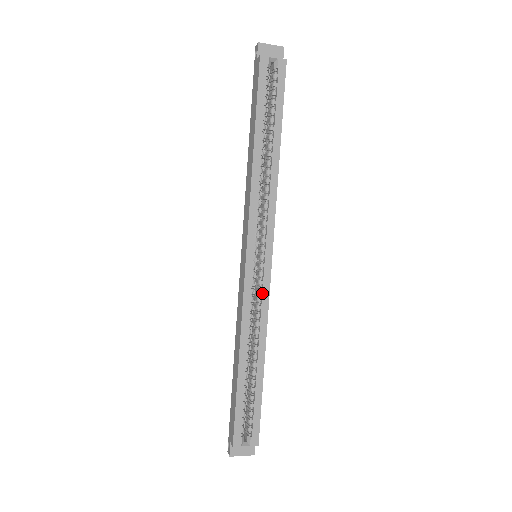
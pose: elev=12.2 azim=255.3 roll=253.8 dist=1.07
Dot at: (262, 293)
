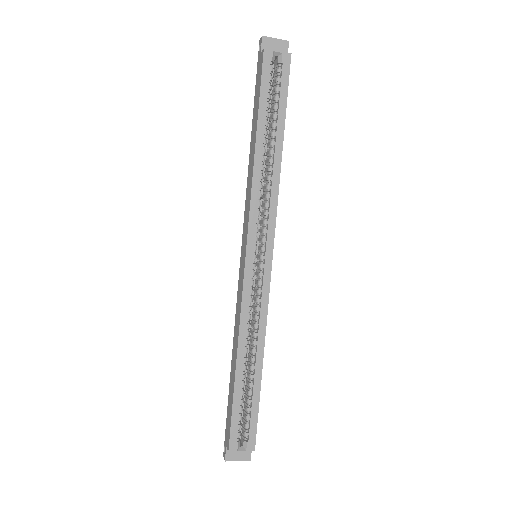
Dot at: (261, 294)
